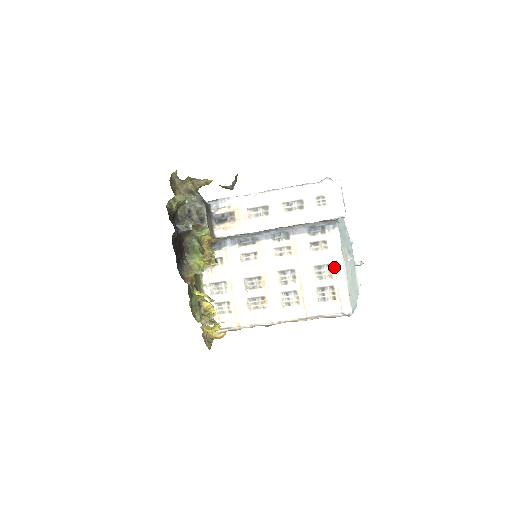
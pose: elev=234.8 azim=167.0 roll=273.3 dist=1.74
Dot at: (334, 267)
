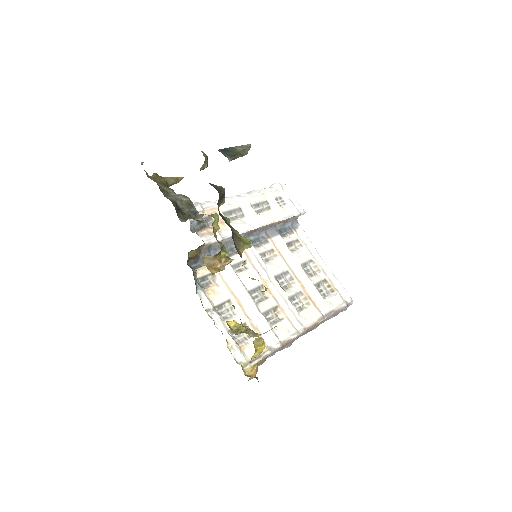
Dot at: (316, 262)
